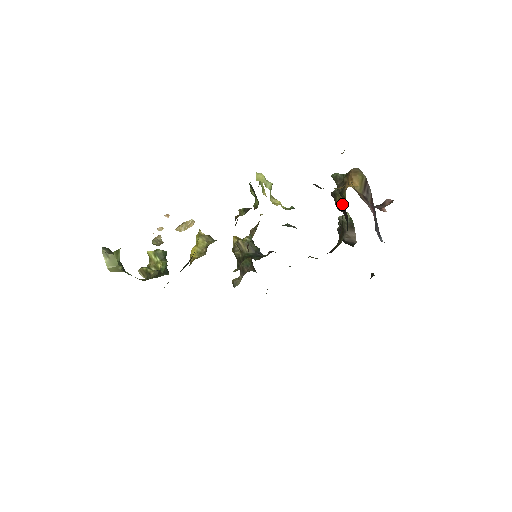
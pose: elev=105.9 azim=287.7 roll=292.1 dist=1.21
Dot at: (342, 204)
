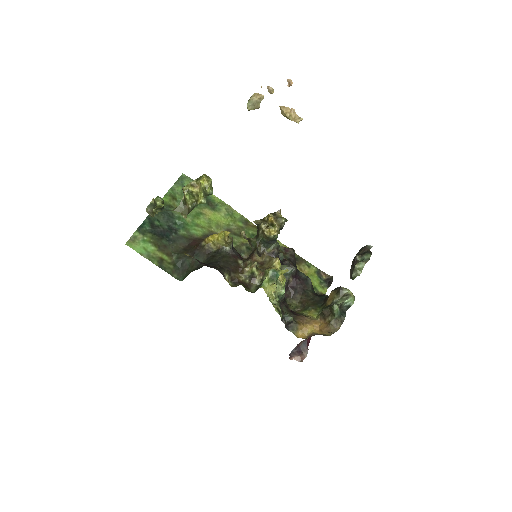
Dot at: (329, 301)
